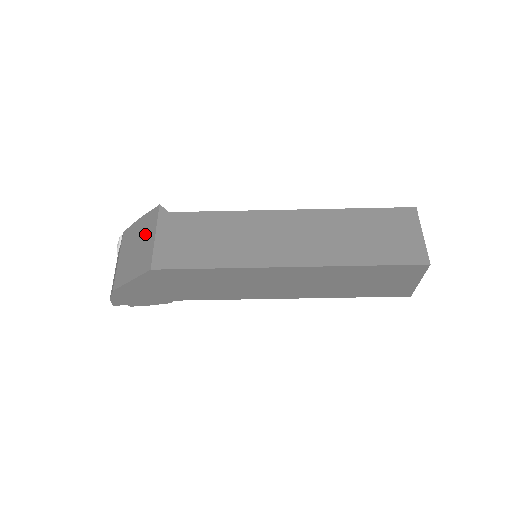
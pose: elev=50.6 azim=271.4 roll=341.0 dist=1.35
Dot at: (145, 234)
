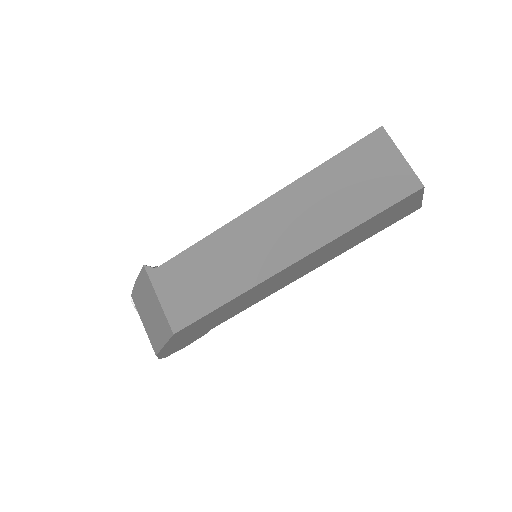
Dot at: (149, 298)
